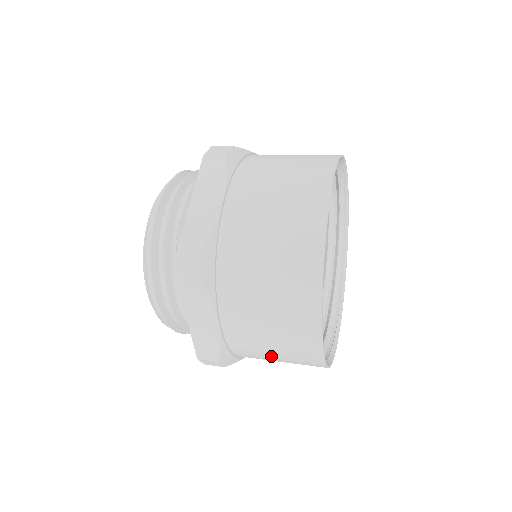
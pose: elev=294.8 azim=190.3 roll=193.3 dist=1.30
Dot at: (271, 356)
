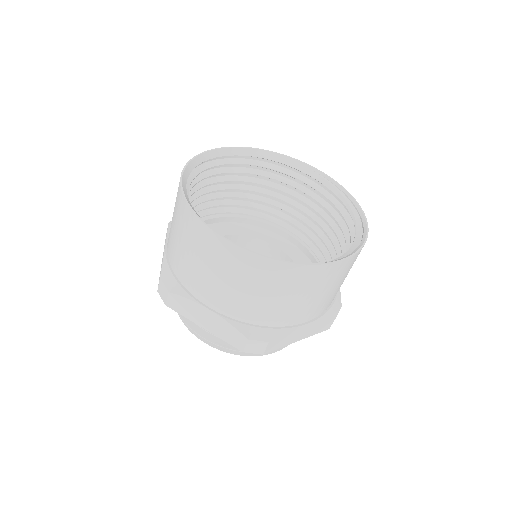
Dot at: (180, 245)
